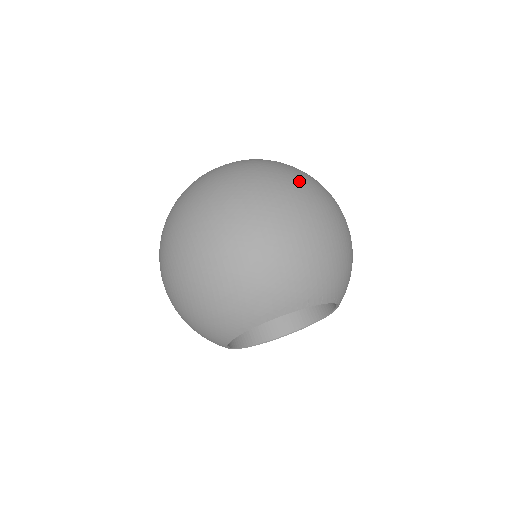
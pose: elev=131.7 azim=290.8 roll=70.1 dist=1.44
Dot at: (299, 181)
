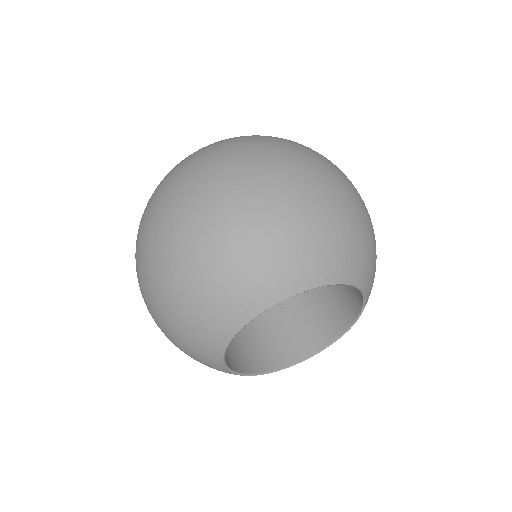
Dot at: (267, 142)
